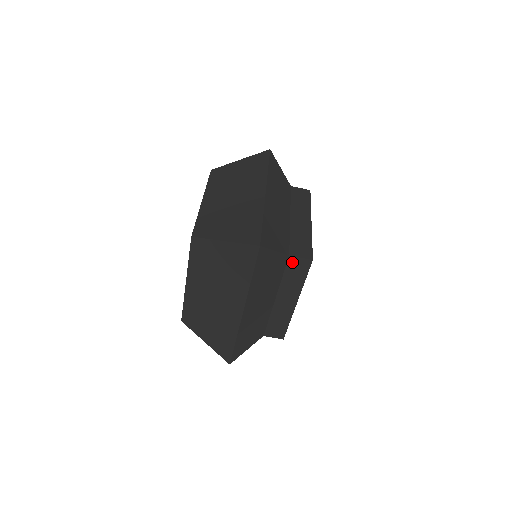
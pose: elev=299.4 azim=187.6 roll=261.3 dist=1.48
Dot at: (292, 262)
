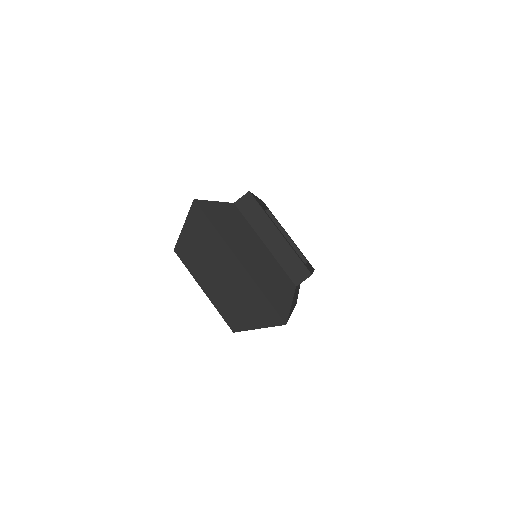
Dot at: (241, 206)
